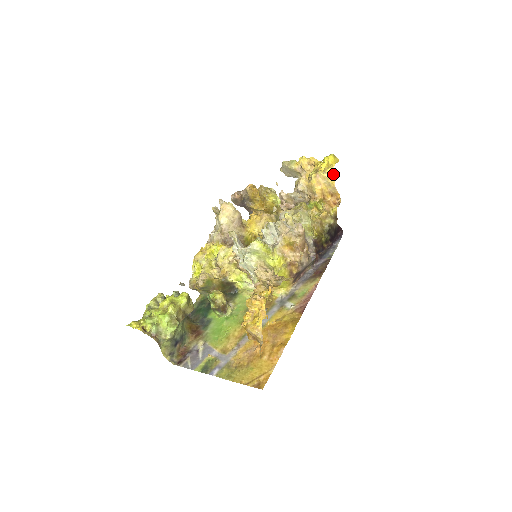
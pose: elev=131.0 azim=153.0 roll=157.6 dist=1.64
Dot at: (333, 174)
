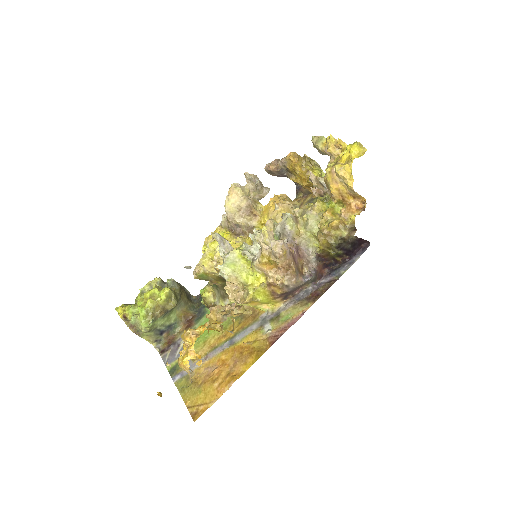
Dot at: (351, 173)
